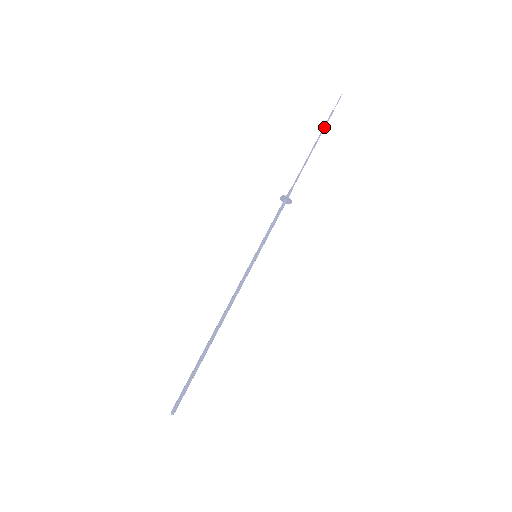
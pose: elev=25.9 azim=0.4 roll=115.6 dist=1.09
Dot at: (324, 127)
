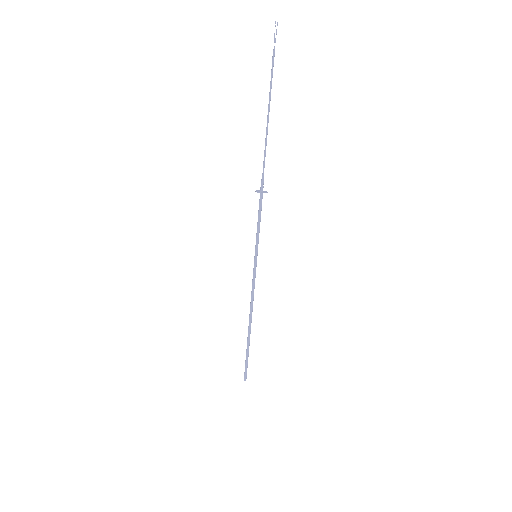
Dot at: occluded
